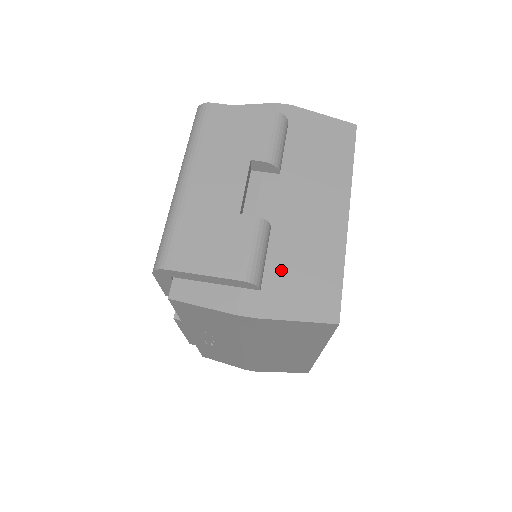
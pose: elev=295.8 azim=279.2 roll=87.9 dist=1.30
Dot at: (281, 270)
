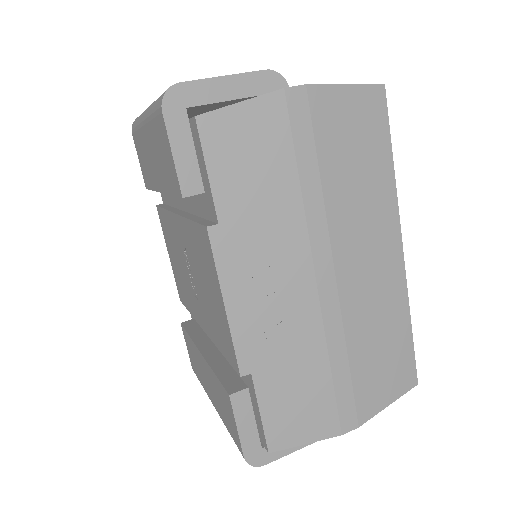
Dot at: occluded
